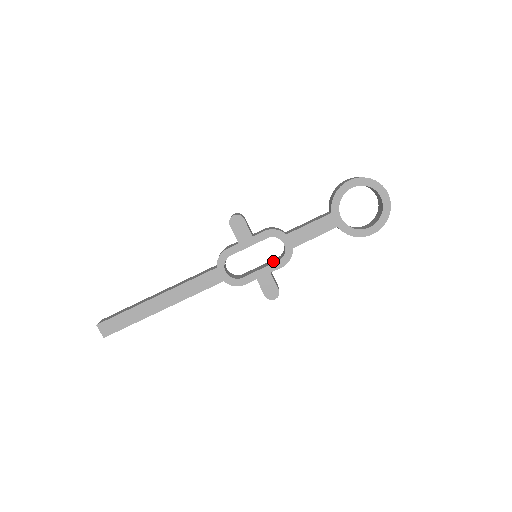
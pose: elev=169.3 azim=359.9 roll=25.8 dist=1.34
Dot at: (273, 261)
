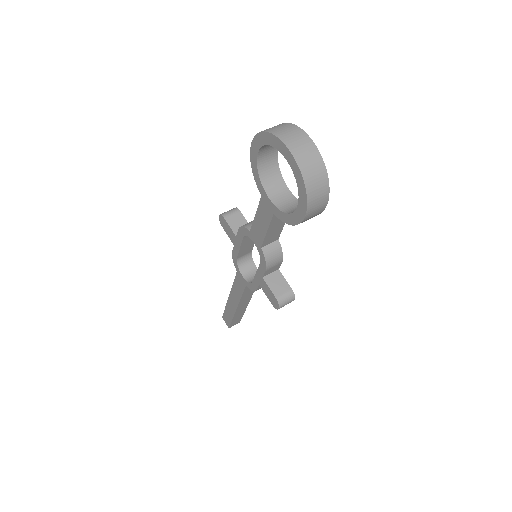
Dot at: occluded
